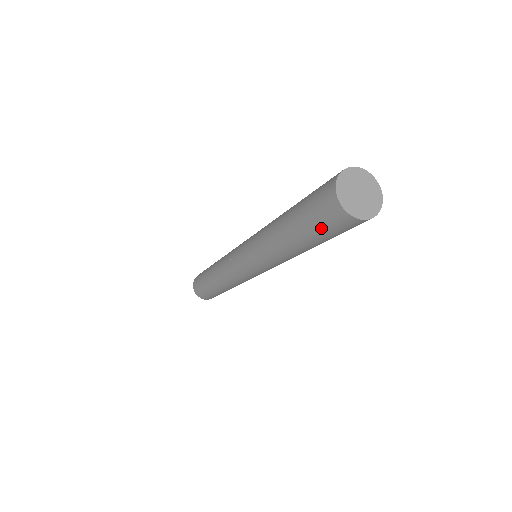
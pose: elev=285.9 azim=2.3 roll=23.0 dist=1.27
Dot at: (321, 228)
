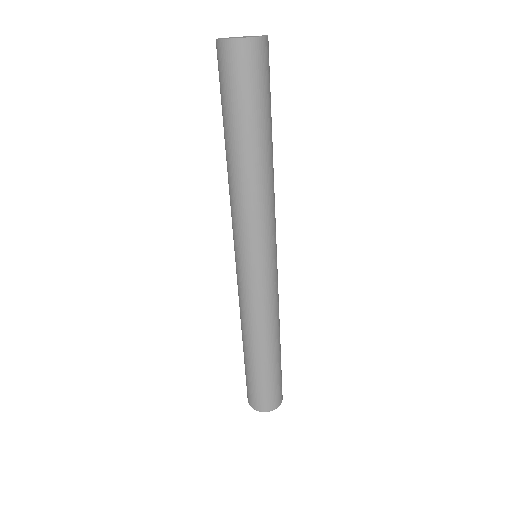
Dot at: (240, 90)
